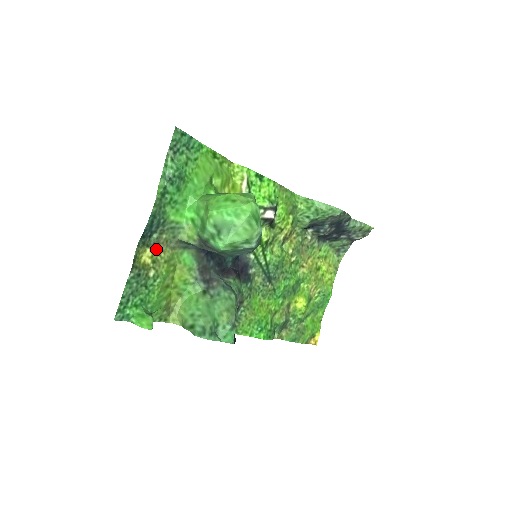
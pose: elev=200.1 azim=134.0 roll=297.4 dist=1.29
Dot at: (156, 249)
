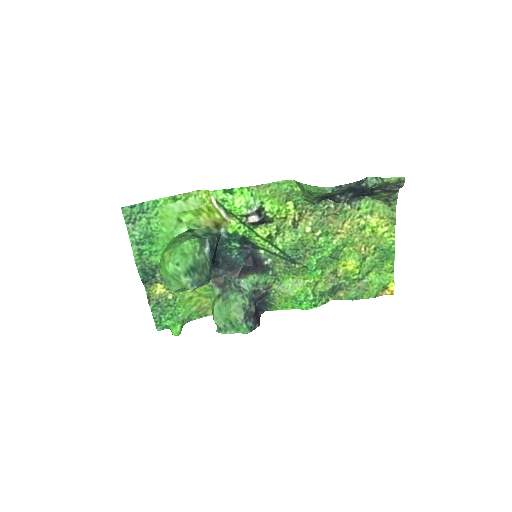
Dot at: occluded
